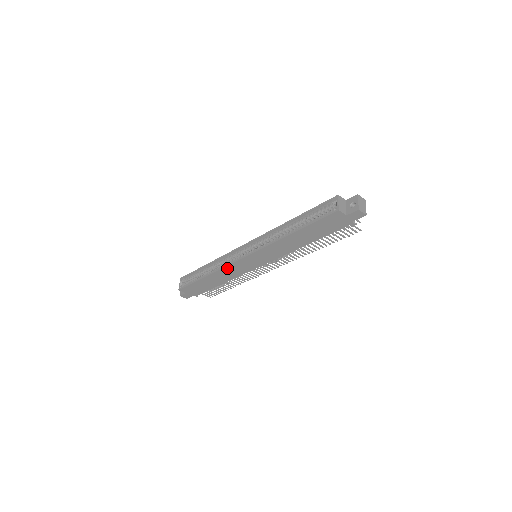
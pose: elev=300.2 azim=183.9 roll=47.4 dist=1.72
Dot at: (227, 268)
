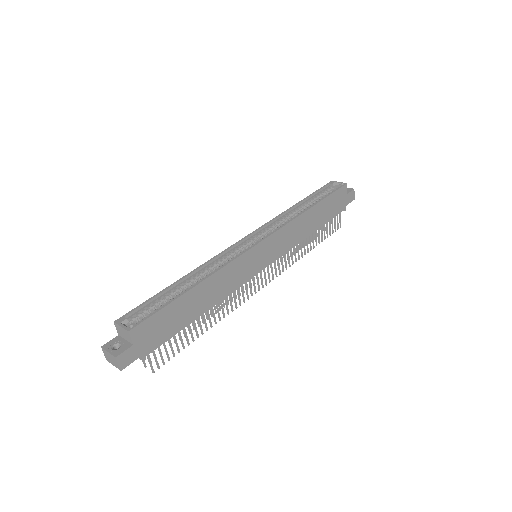
Dot at: (232, 266)
